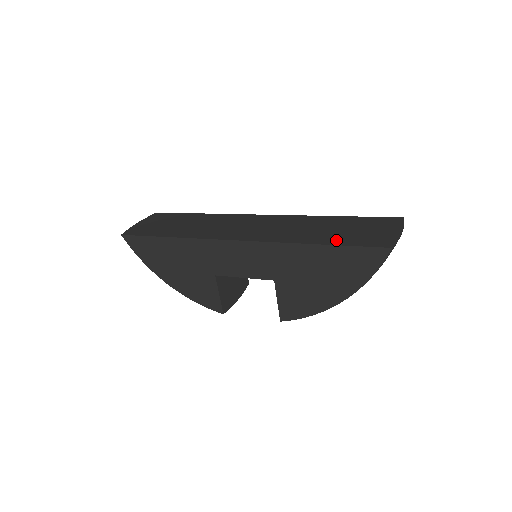
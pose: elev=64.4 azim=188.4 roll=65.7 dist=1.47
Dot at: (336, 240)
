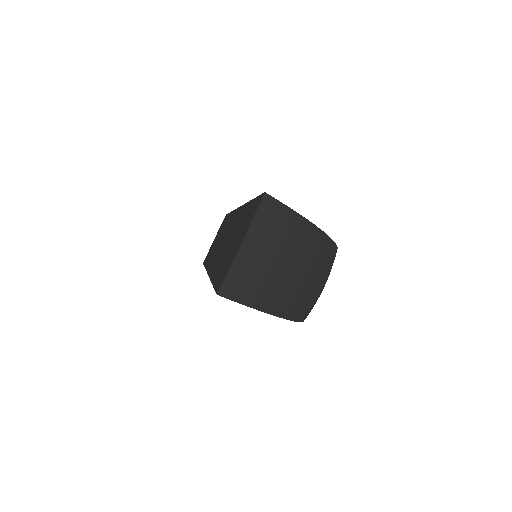
Dot at: (218, 273)
